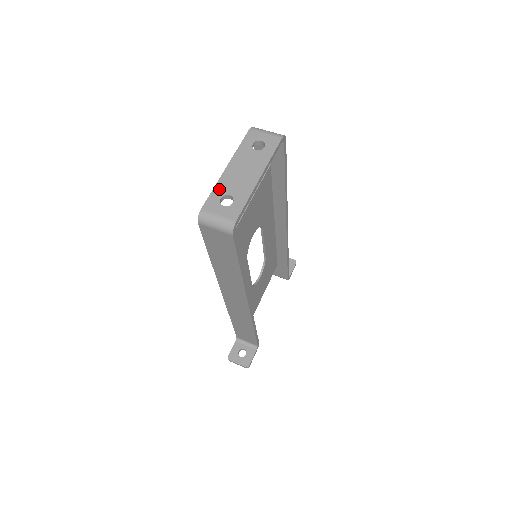
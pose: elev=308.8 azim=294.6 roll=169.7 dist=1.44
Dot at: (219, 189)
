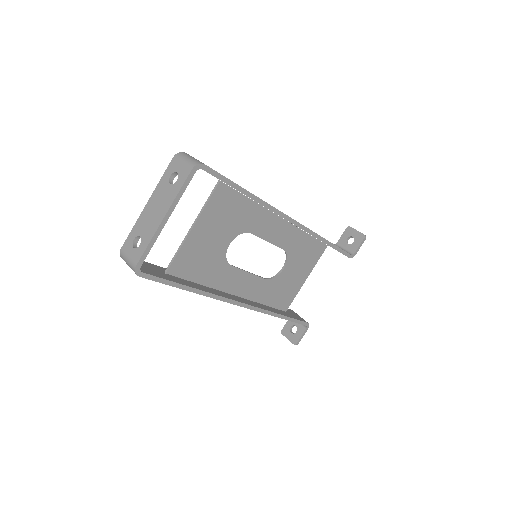
Dot at: (136, 229)
